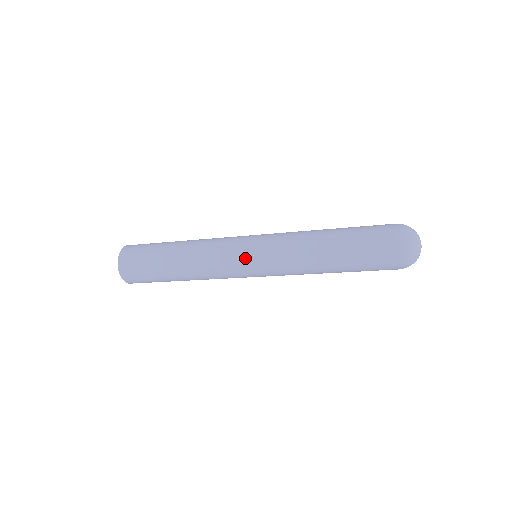
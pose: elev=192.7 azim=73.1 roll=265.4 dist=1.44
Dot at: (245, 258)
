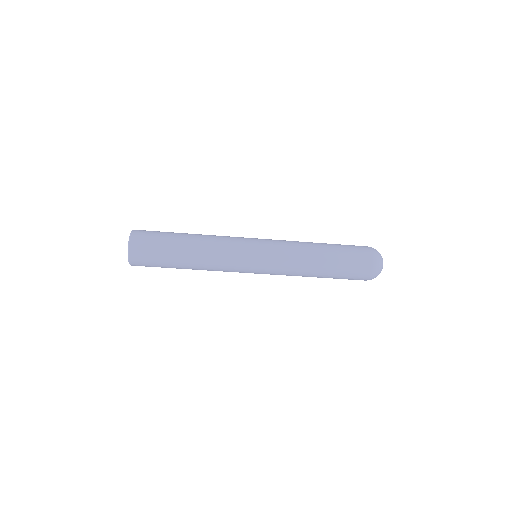
Dot at: (253, 260)
